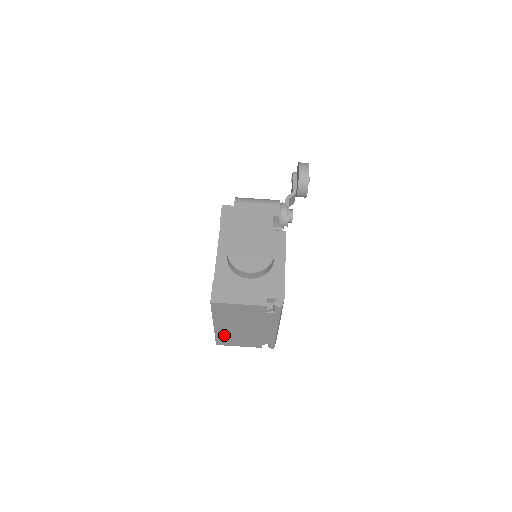
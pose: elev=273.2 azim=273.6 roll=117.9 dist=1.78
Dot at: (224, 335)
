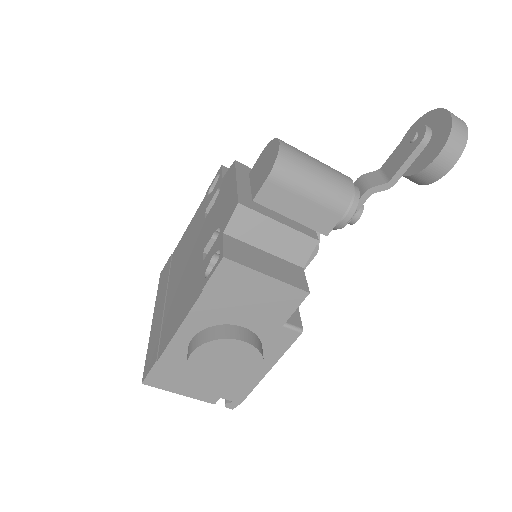
Dot at: occluded
